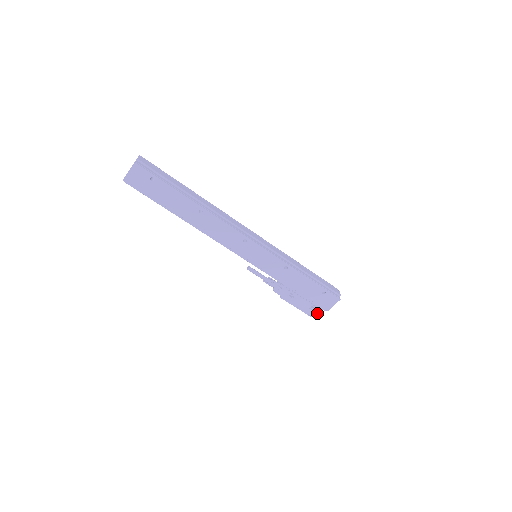
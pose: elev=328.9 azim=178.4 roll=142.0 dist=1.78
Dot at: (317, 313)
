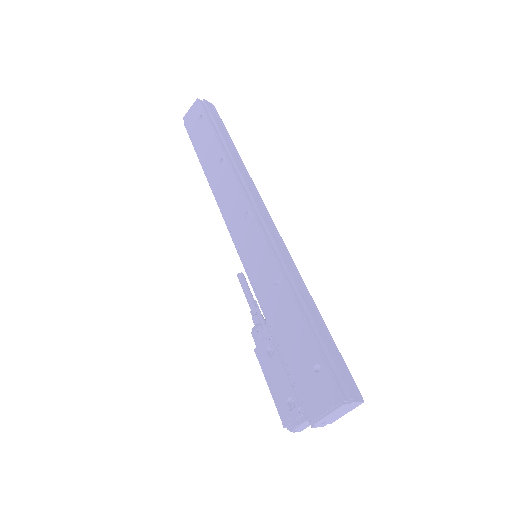
Dot at: (296, 422)
